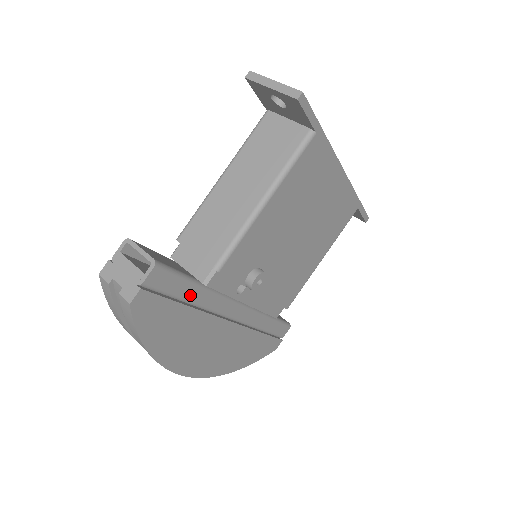
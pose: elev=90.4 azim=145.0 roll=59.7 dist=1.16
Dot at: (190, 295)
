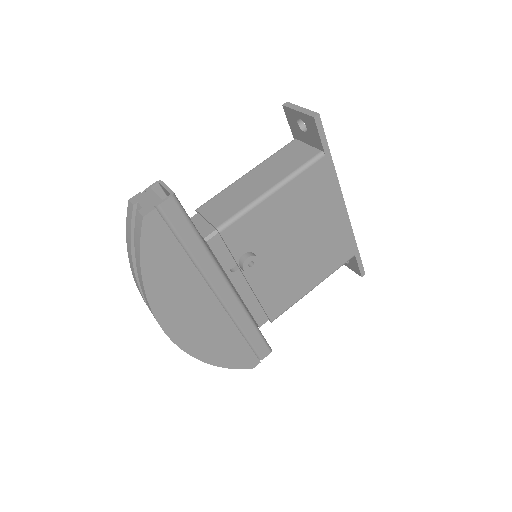
Dot at: (191, 245)
